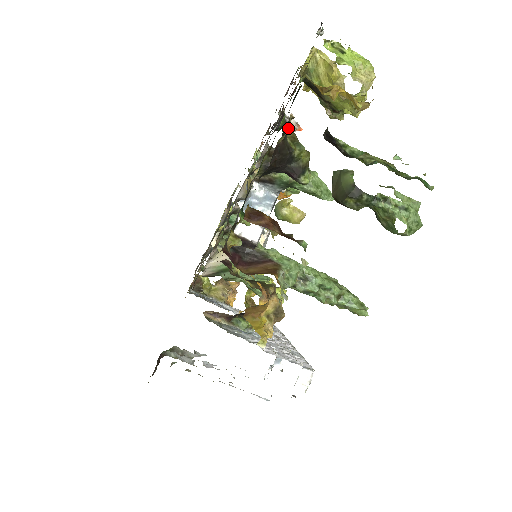
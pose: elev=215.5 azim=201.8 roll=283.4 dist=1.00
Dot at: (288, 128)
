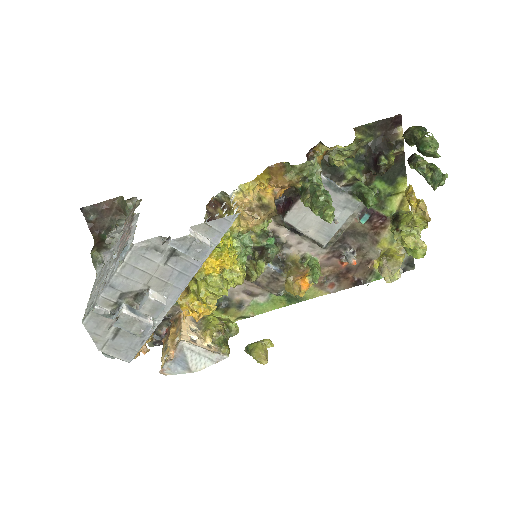
Dot at: (351, 256)
